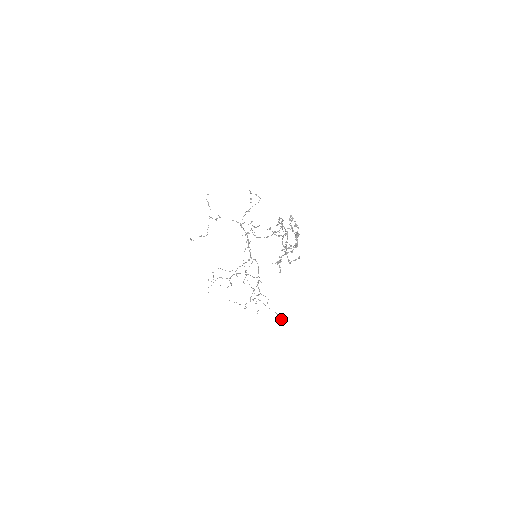
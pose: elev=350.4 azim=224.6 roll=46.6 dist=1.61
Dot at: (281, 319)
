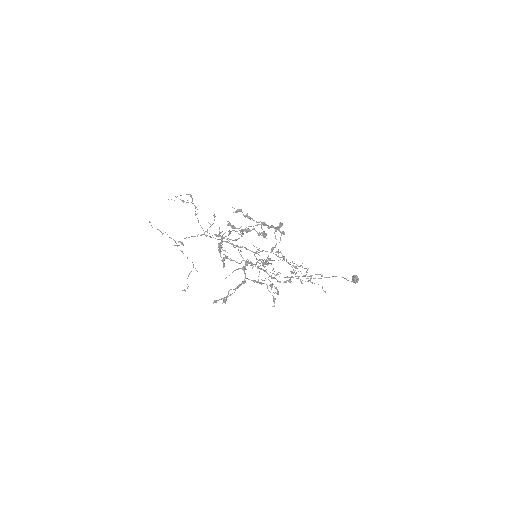
Dot at: occluded
